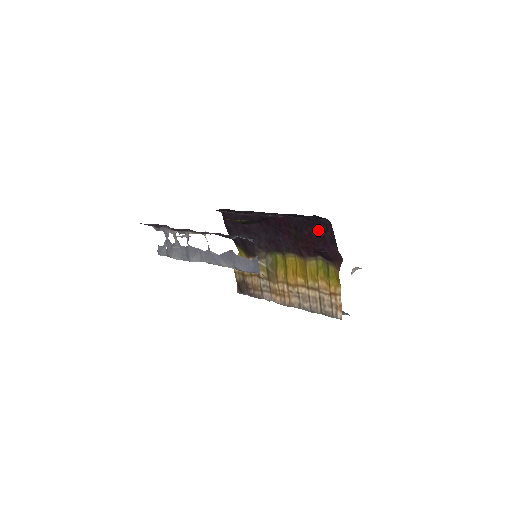
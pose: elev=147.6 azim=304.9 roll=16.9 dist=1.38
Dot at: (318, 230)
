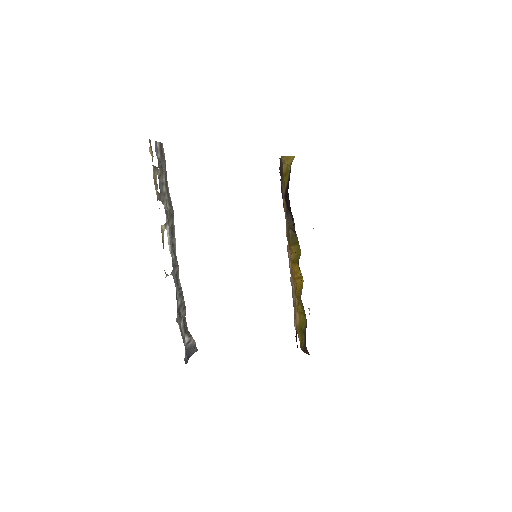
Dot at: occluded
